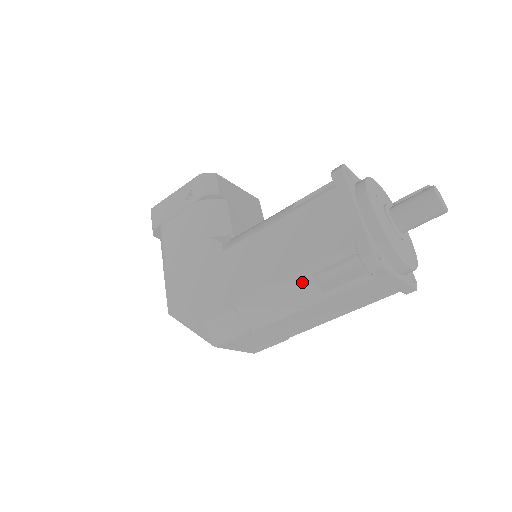
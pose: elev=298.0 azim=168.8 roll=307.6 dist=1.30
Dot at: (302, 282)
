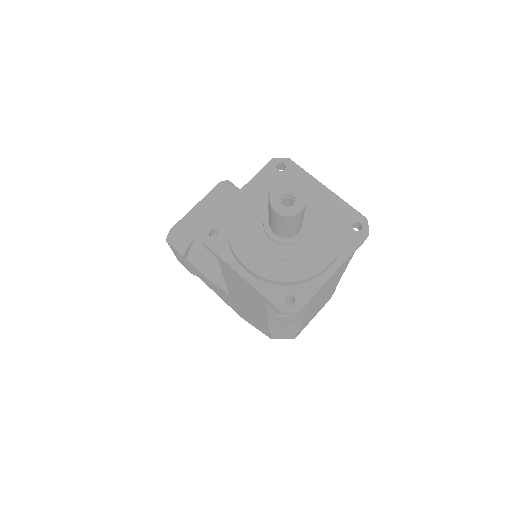
Dot at: (278, 319)
